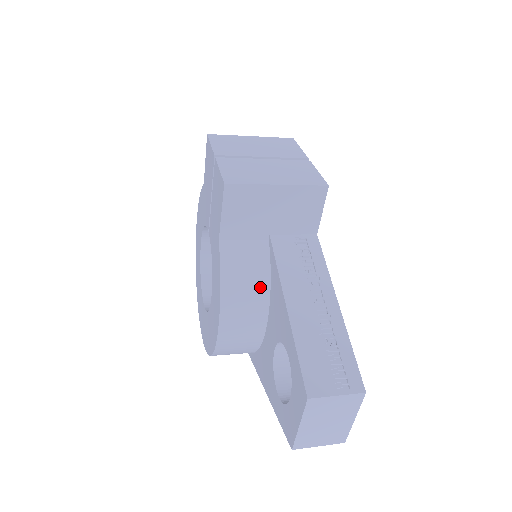
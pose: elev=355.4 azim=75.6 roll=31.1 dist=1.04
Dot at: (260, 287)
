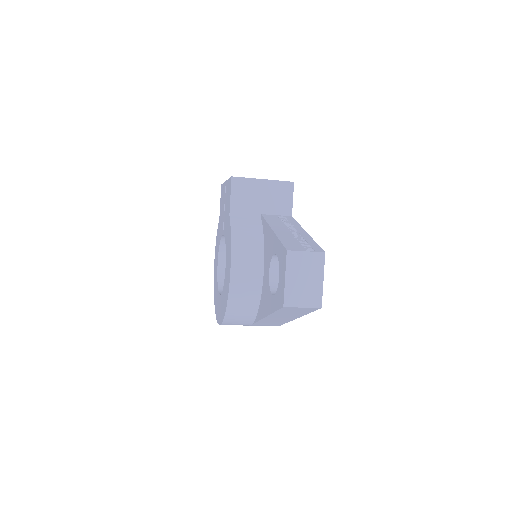
Dot at: (257, 241)
